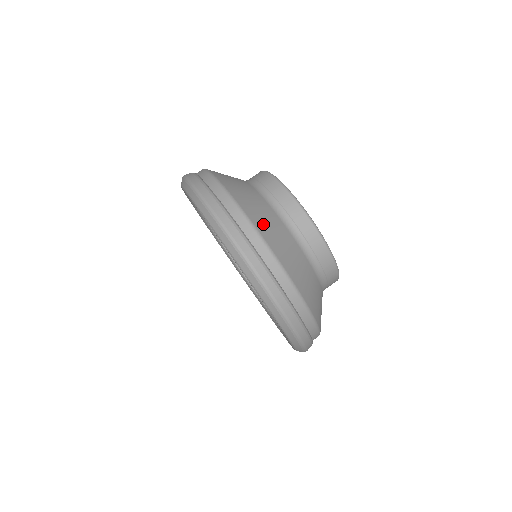
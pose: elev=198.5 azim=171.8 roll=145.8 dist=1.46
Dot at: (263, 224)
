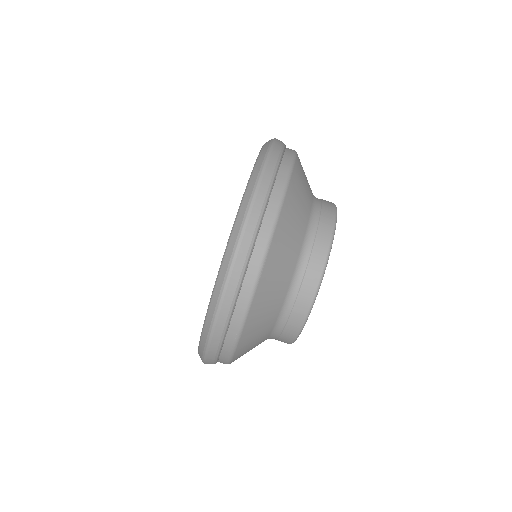
Dot at: (254, 325)
